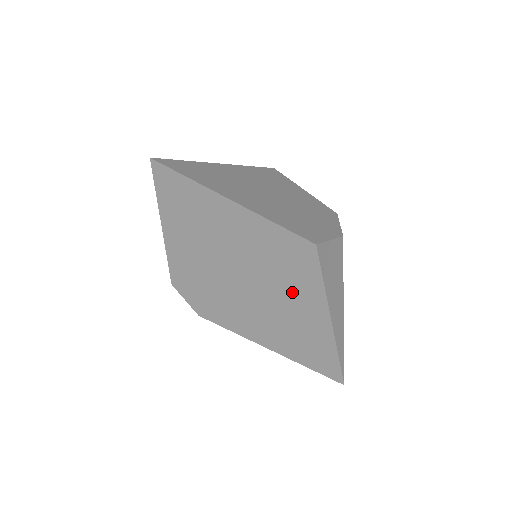
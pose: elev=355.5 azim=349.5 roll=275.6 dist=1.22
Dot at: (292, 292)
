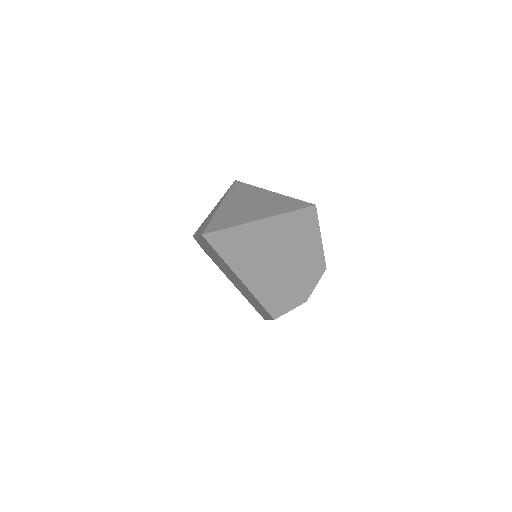
Dot at: (255, 303)
